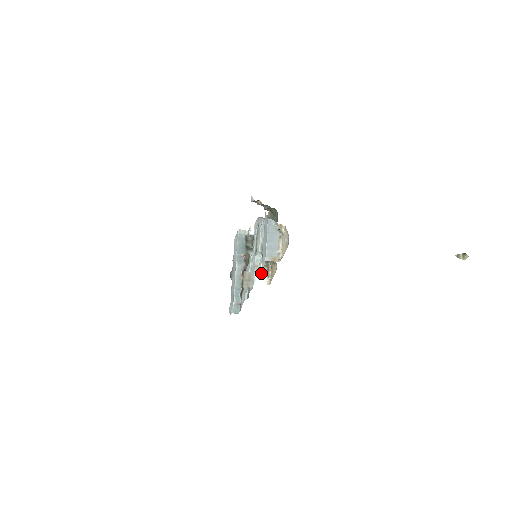
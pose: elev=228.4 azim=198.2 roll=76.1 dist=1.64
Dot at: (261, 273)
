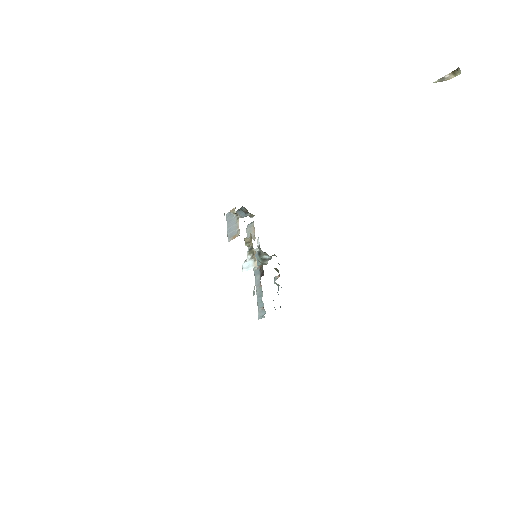
Dot at: (248, 261)
